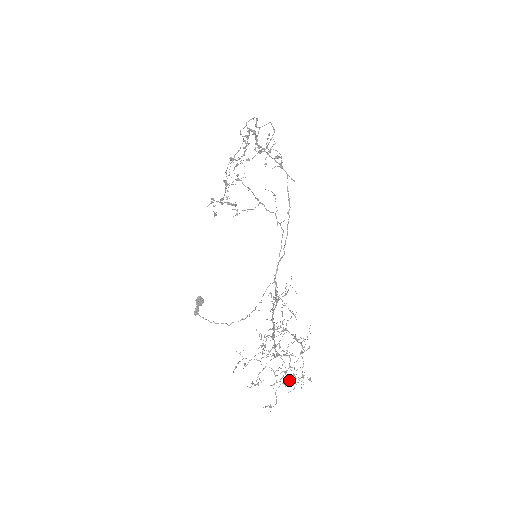
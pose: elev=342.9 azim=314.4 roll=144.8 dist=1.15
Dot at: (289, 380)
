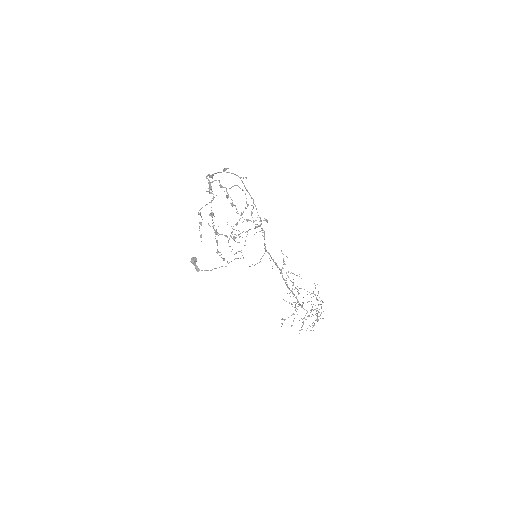
Dot at: occluded
